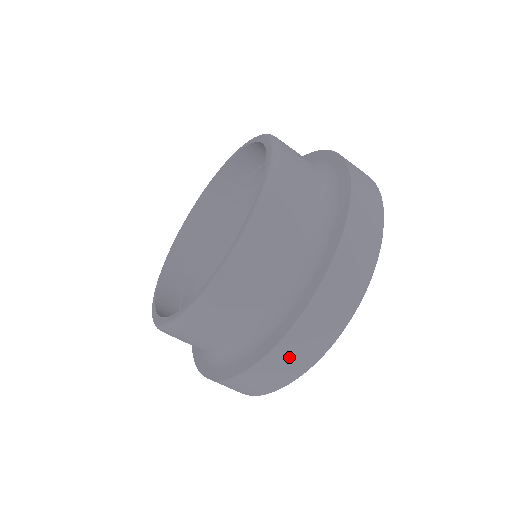
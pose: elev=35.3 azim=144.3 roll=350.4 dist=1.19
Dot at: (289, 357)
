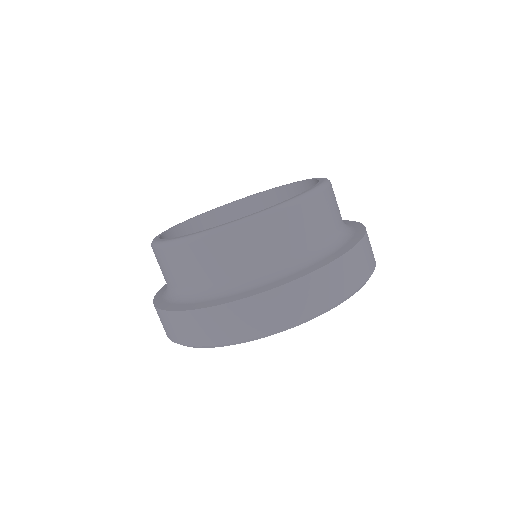
Dot at: (291, 301)
